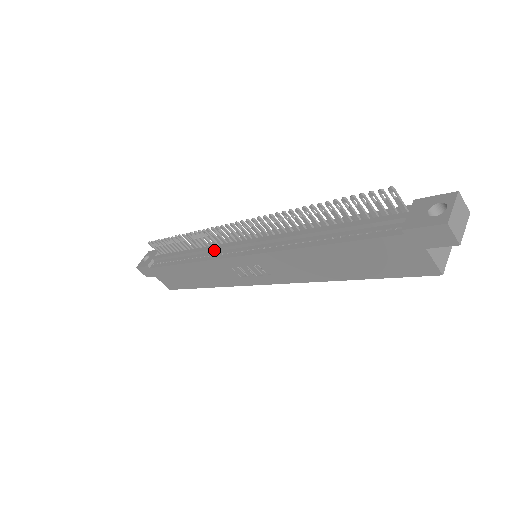
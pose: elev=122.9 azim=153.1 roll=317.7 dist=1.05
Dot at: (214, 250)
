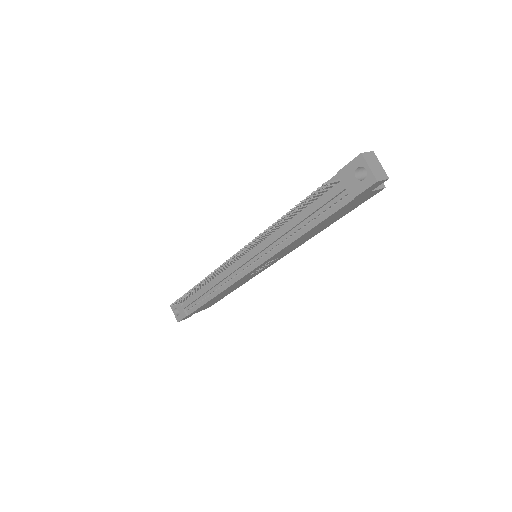
Dot at: (227, 277)
